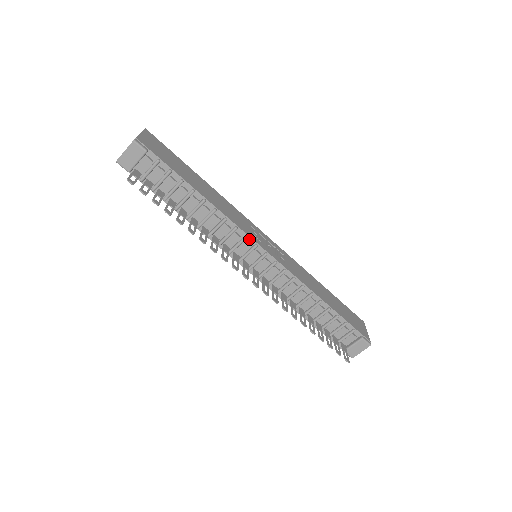
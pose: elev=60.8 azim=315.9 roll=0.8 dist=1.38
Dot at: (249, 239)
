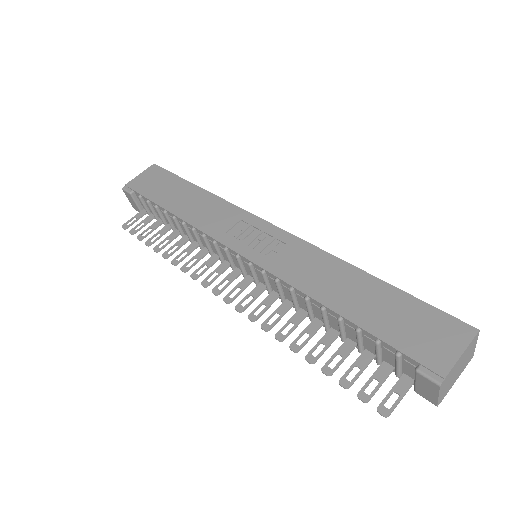
Dot at: (219, 243)
